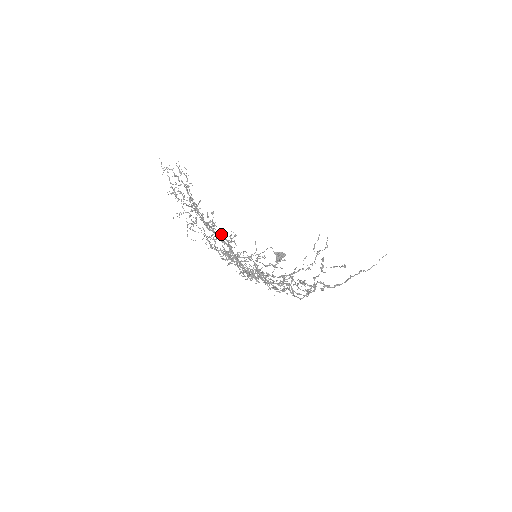
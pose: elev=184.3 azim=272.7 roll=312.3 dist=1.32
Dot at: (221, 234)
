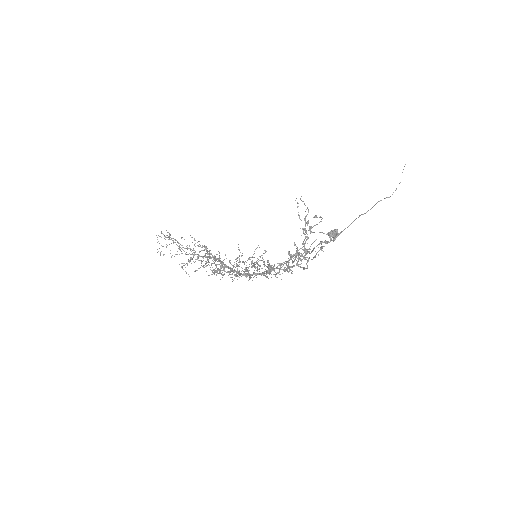
Dot at: occluded
